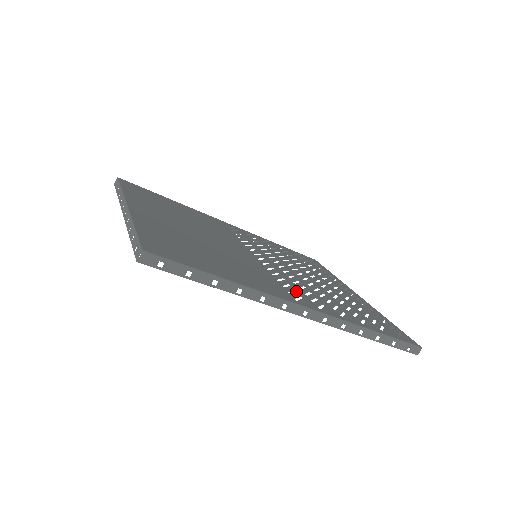
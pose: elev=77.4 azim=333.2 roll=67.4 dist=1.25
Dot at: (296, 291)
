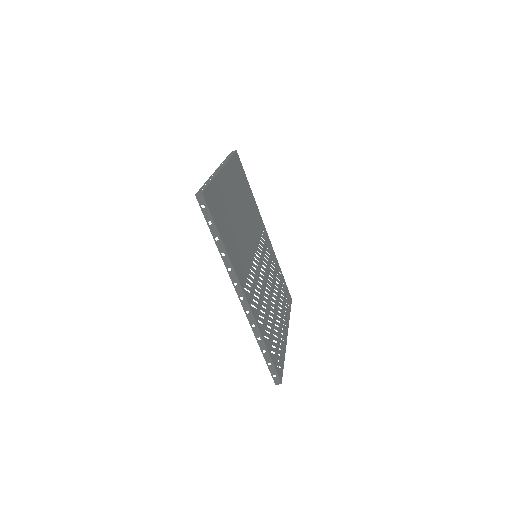
Dot at: (252, 288)
